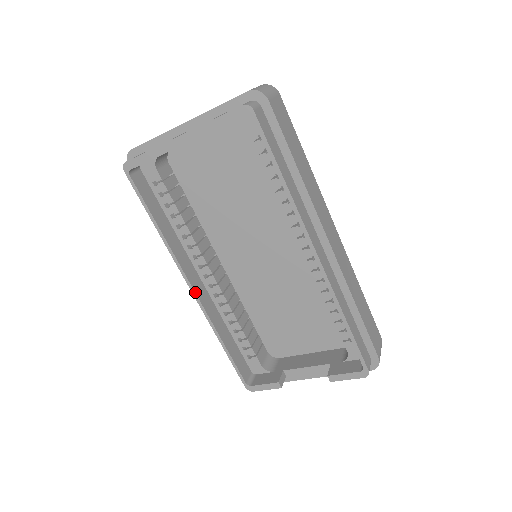
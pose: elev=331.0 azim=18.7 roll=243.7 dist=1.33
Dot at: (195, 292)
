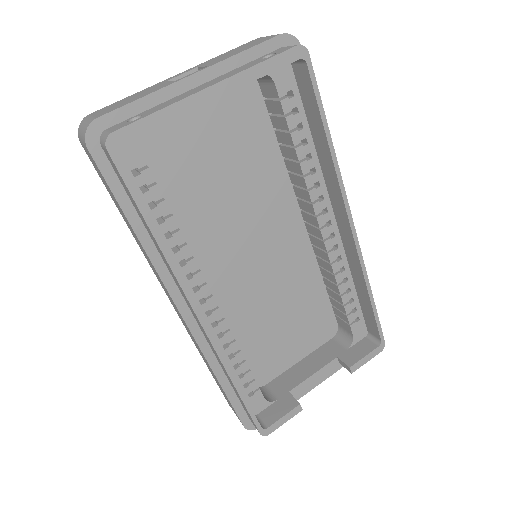
Dot at: (206, 324)
